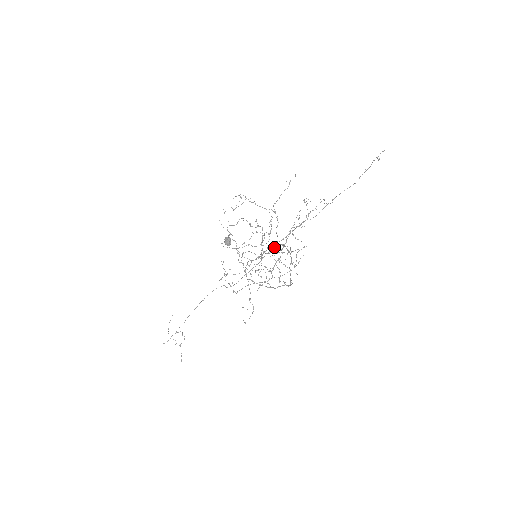
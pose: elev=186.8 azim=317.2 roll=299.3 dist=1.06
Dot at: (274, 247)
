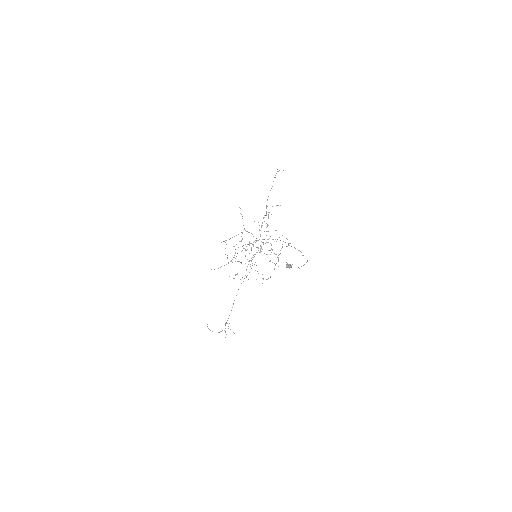
Dot at: (263, 244)
